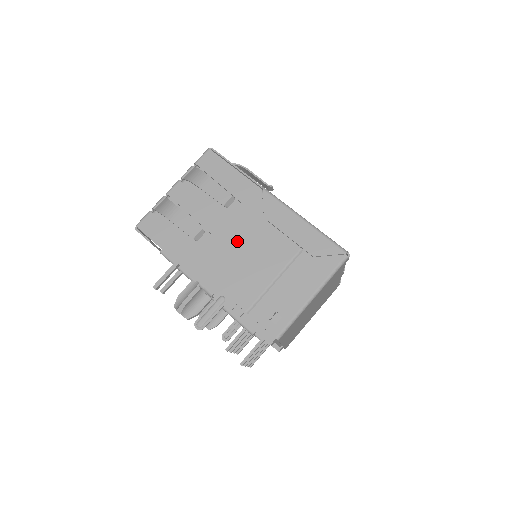
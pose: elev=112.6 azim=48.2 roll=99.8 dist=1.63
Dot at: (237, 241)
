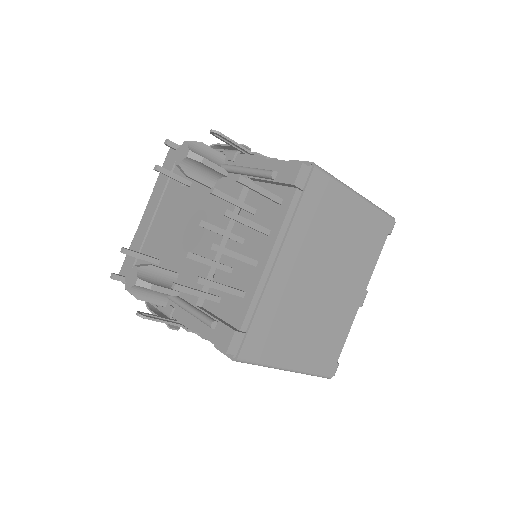
Dot at: occluded
